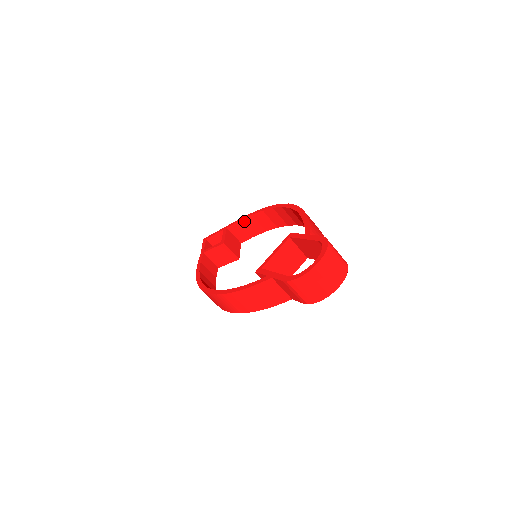
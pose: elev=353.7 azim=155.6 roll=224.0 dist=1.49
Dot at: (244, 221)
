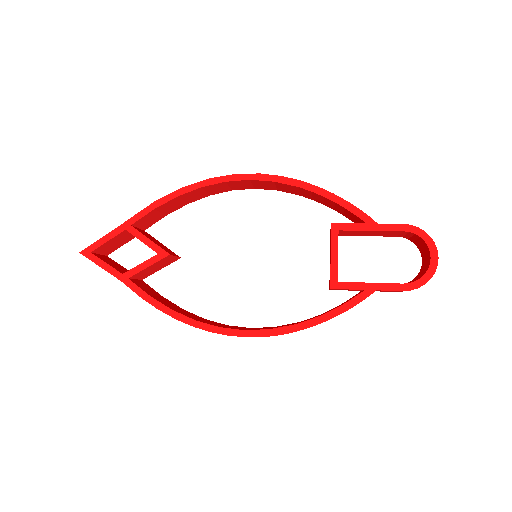
Dot at: (161, 207)
